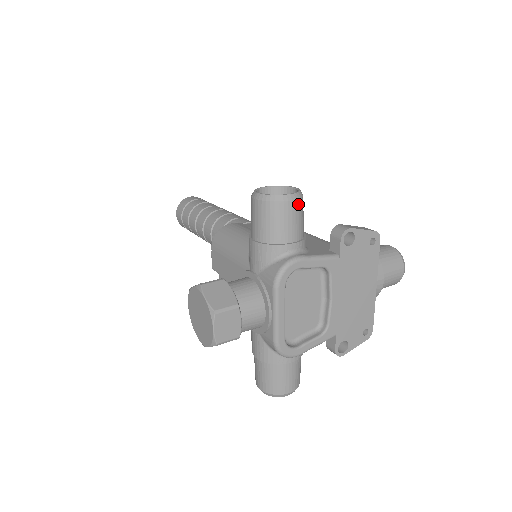
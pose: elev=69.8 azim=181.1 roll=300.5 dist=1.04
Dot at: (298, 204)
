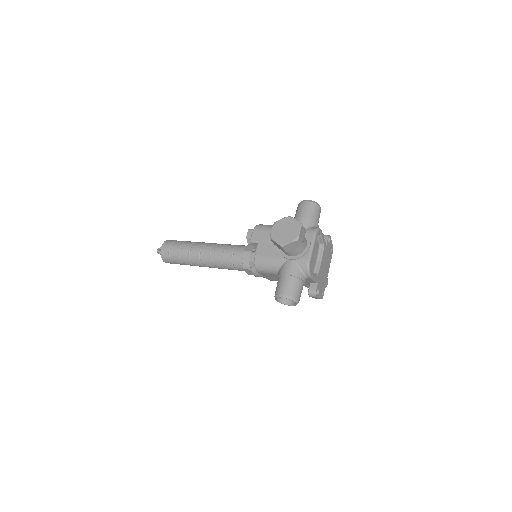
Dot at: (320, 212)
